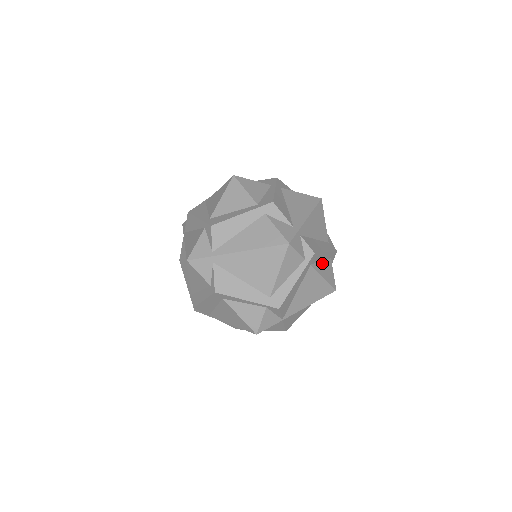
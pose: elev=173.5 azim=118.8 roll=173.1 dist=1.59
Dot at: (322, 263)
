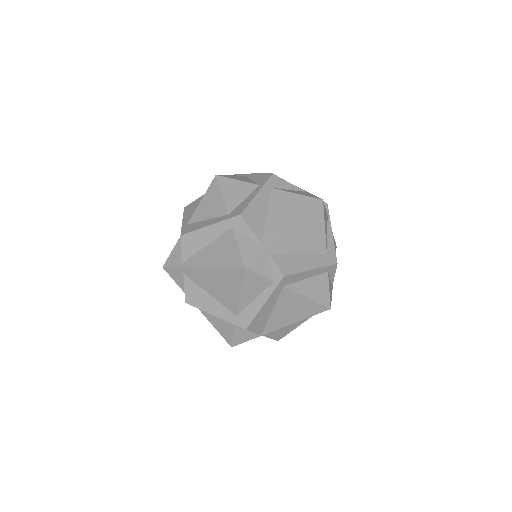
Dot at: (308, 280)
